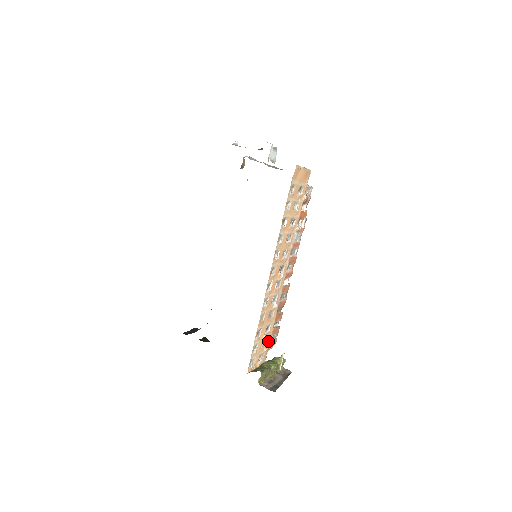
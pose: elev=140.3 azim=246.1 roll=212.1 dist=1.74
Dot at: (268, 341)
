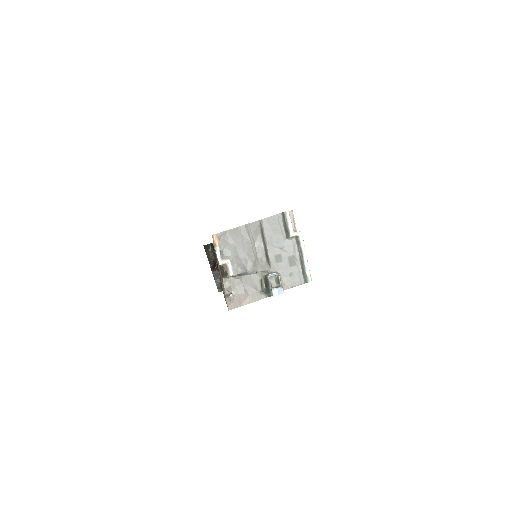
Dot at: occluded
